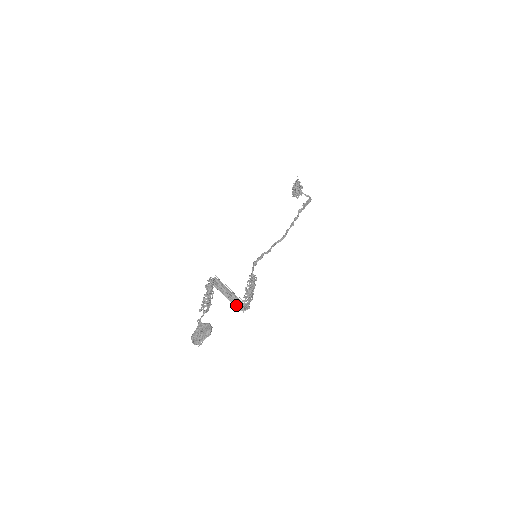
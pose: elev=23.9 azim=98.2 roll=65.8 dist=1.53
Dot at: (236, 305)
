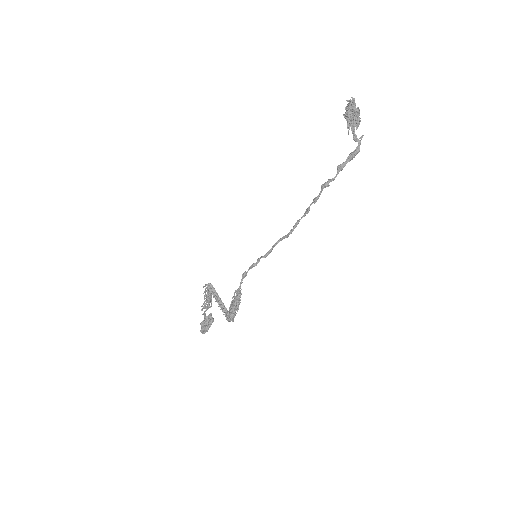
Dot at: occluded
